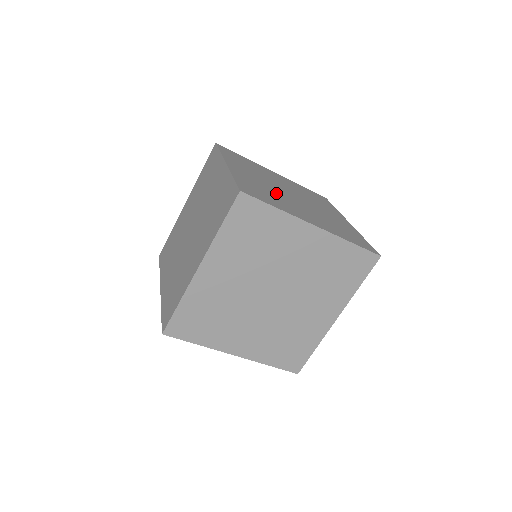
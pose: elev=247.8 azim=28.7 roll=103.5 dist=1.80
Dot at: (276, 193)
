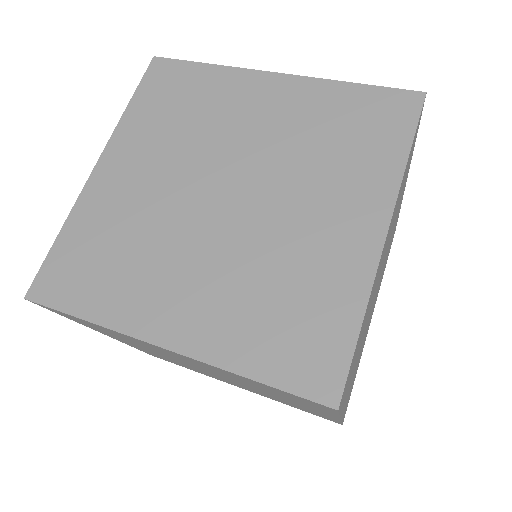
Dot at: (256, 259)
